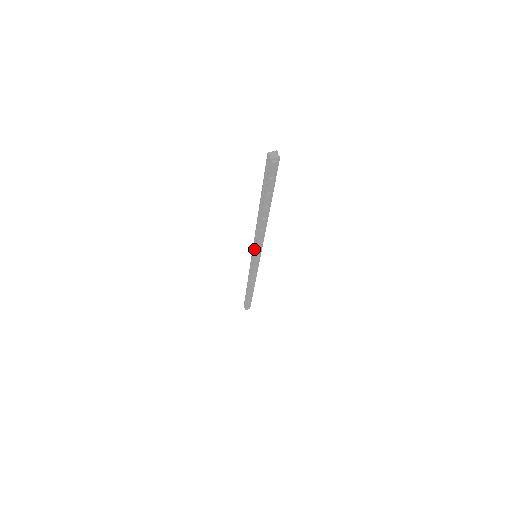
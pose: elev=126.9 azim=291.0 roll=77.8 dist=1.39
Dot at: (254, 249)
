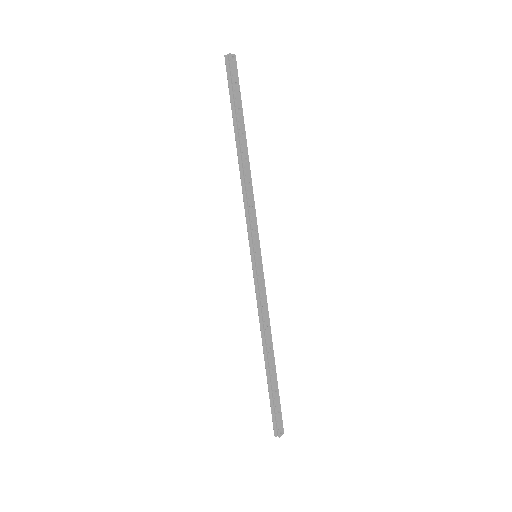
Dot at: (250, 238)
